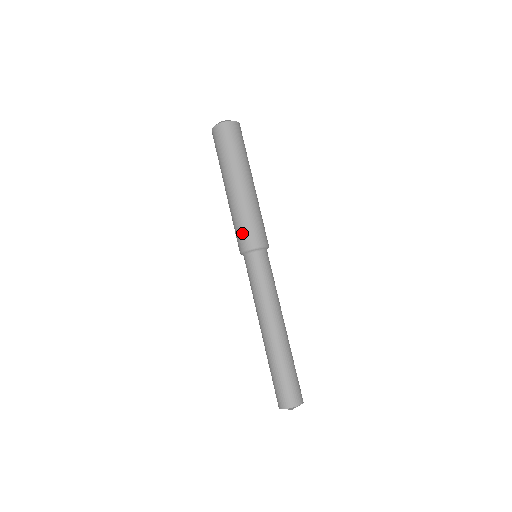
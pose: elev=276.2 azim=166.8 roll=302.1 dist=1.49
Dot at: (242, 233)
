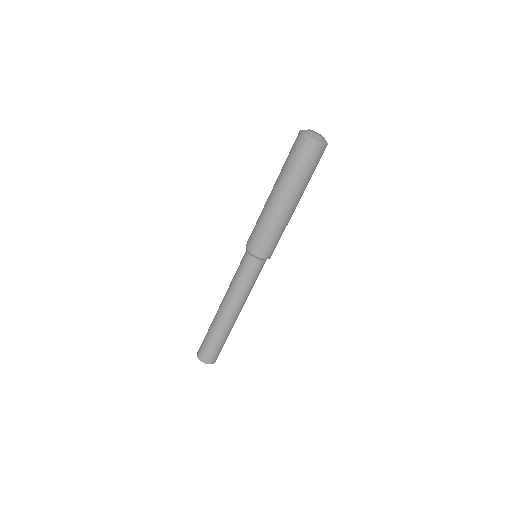
Dot at: (264, 243)
